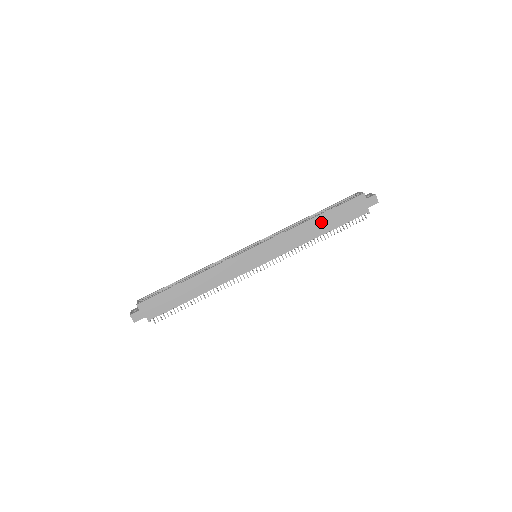
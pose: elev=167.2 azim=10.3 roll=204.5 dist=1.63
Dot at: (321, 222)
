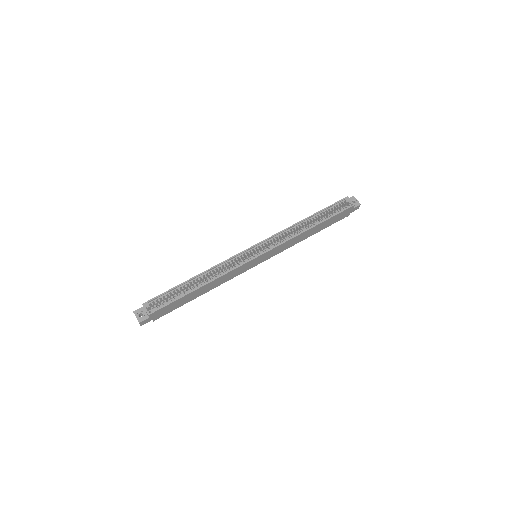
Dot at: (316, 229)
